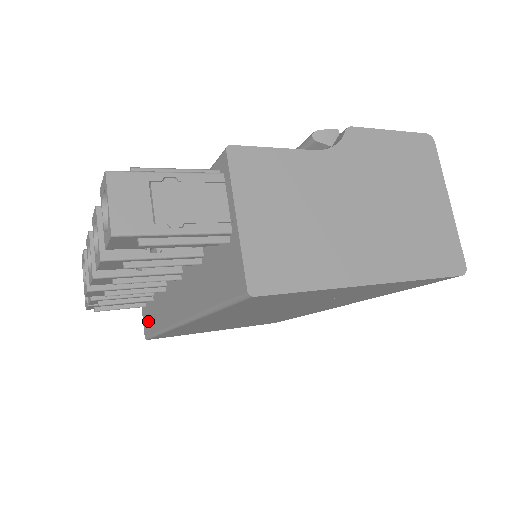
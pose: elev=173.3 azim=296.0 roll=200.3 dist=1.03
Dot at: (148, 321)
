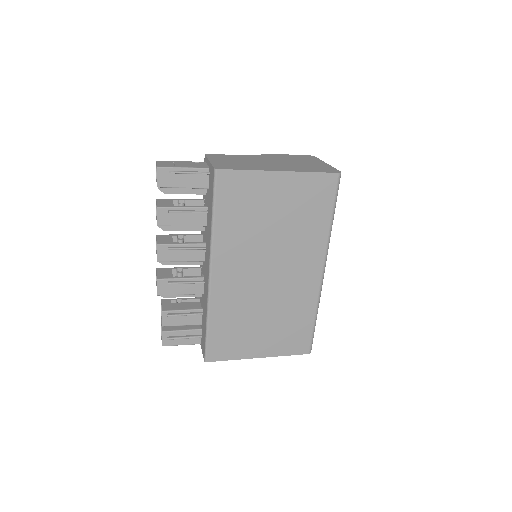
Dot at: (203, 339)
